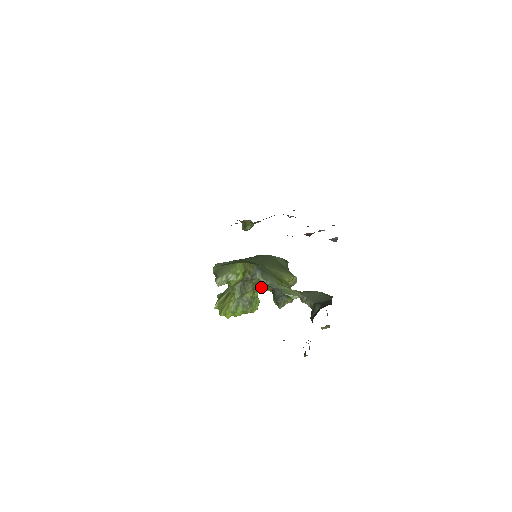
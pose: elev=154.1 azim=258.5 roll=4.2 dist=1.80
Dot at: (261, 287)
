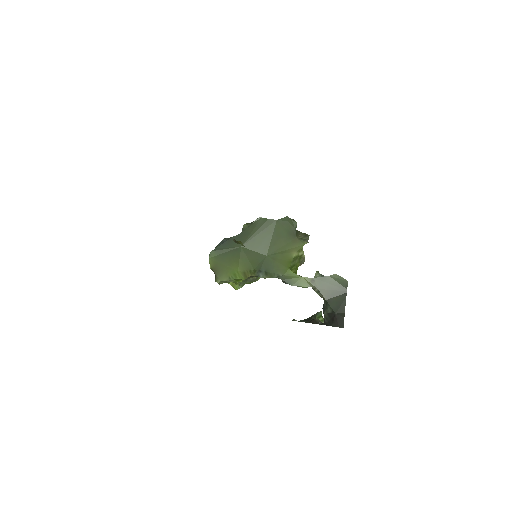
Dot at: occluded
